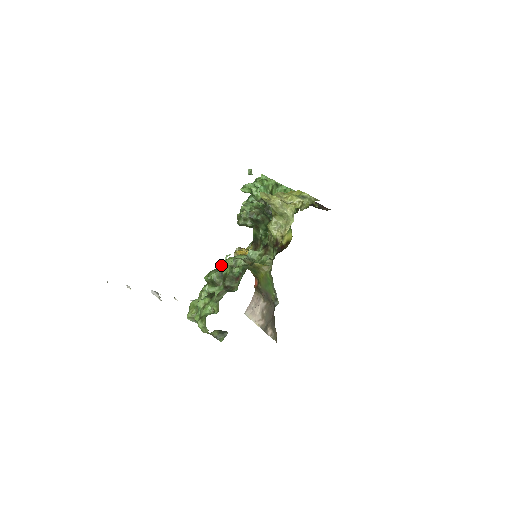
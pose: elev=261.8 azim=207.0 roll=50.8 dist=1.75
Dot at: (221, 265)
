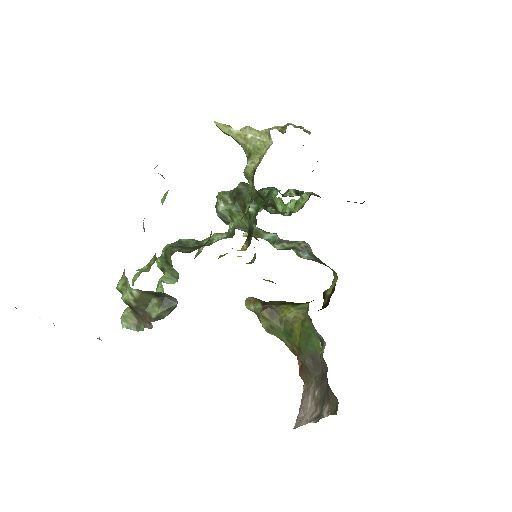
Dot at: occluded
